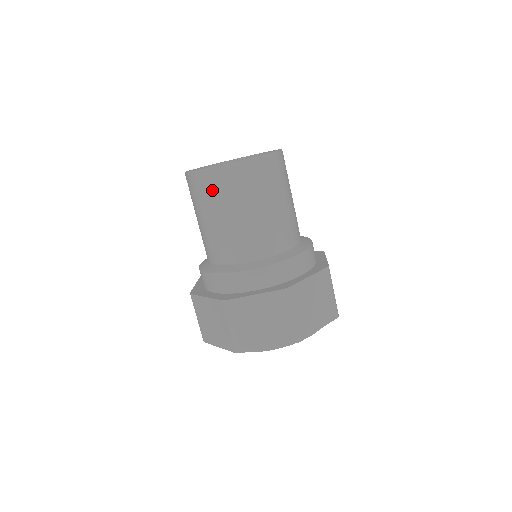
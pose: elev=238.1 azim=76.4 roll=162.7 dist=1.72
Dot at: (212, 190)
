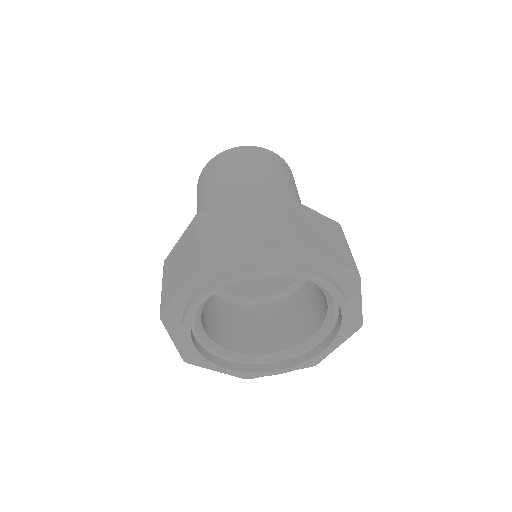
Dot at: (217, 167)
